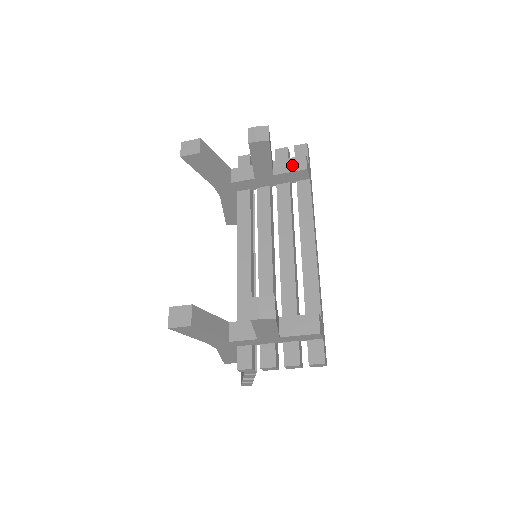
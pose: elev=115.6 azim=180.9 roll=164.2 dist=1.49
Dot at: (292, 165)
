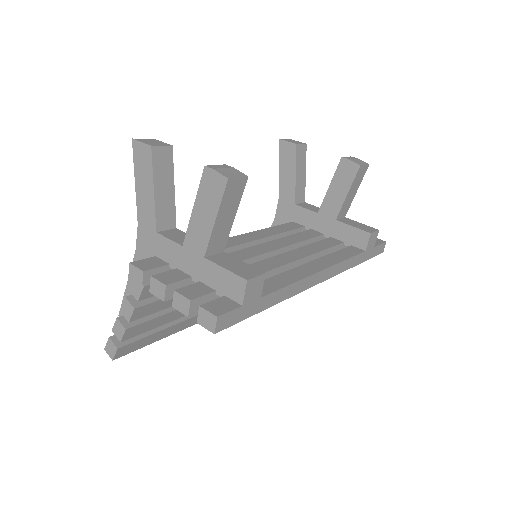
Dot at: (360, 226)
